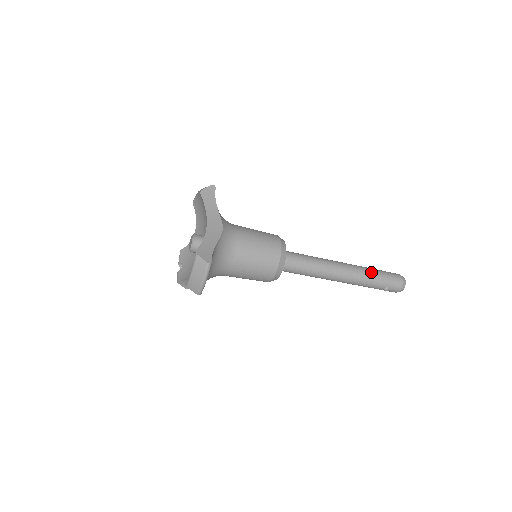
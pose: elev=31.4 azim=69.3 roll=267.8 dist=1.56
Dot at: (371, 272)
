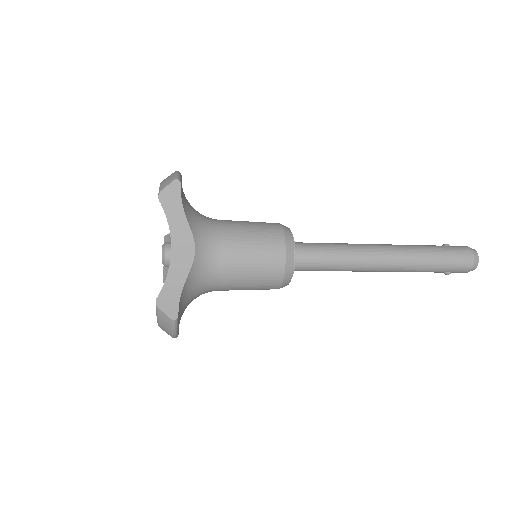
Dot at: (425, 257)
